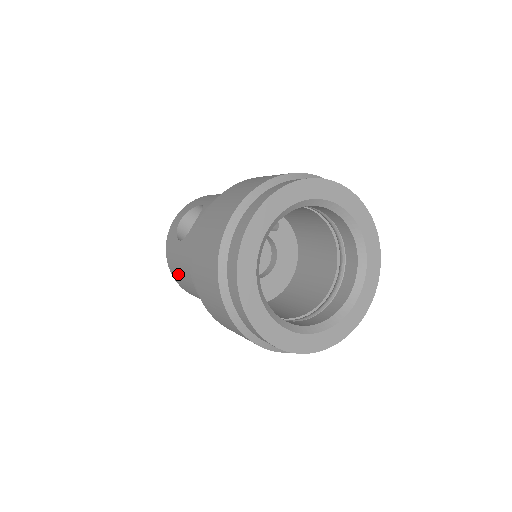
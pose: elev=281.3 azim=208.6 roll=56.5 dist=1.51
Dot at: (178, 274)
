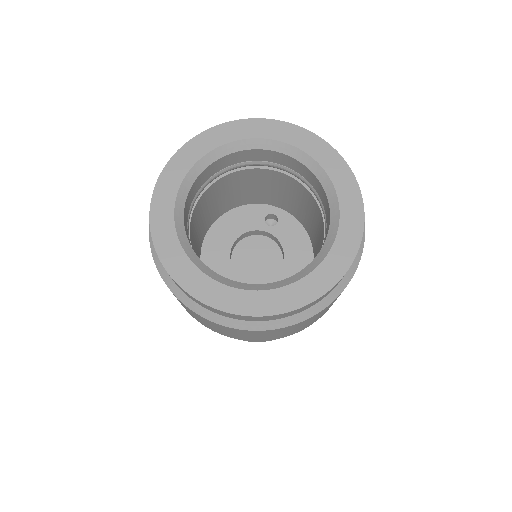
Dot at: occluded
